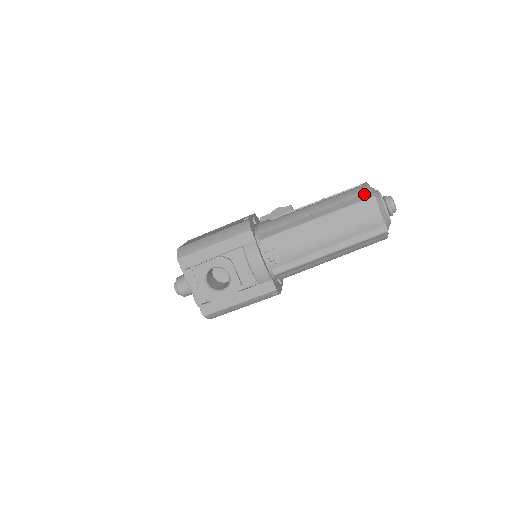
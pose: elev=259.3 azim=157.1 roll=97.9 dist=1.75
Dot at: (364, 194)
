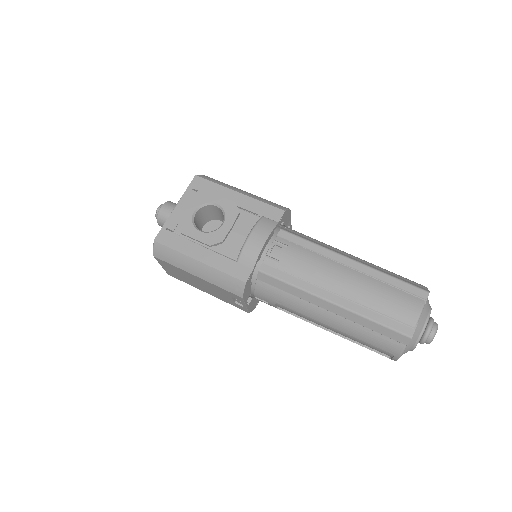
Dot at: (418, 285)
